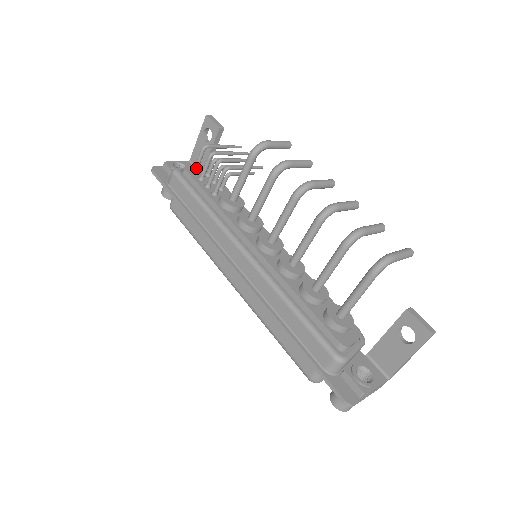
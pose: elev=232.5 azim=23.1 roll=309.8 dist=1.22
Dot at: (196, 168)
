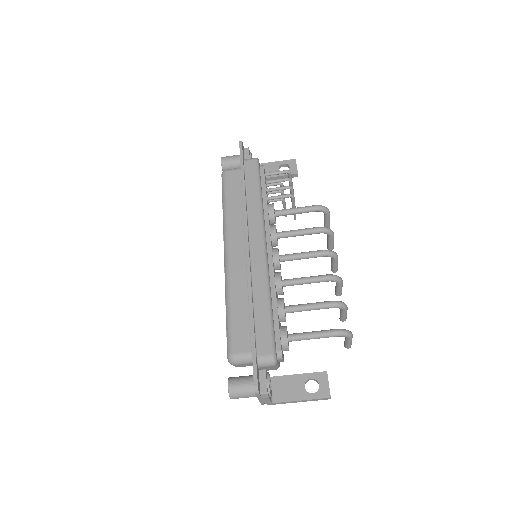
Dot at: (269, 174)
